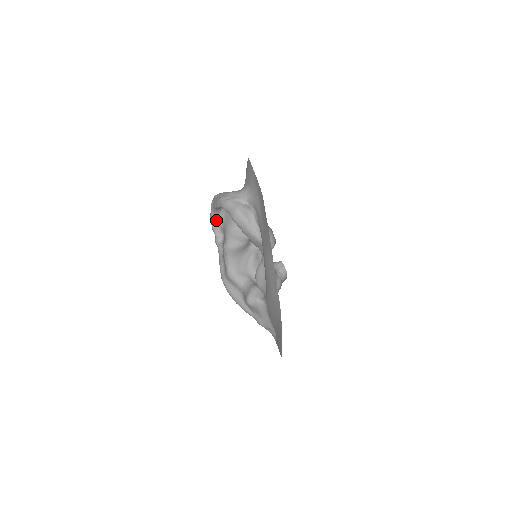
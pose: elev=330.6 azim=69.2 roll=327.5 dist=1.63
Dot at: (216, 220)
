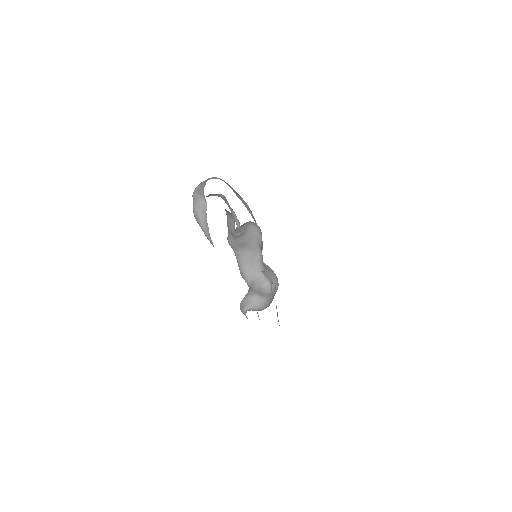
Dot at: (229, 205)
